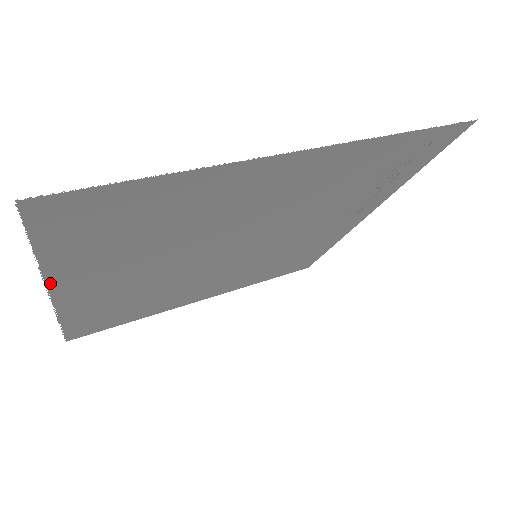
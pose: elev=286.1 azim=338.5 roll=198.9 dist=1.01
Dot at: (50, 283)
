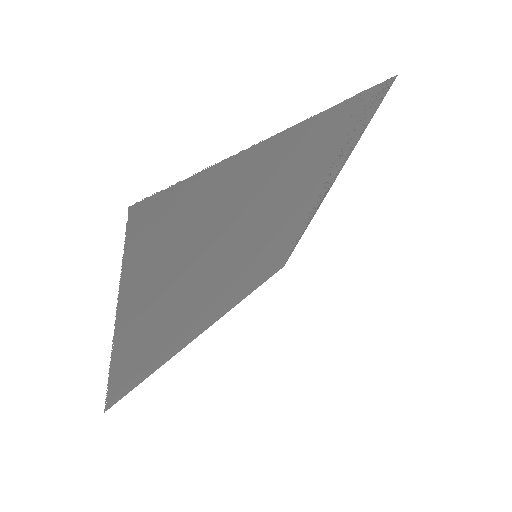
Dot at: (117, 321)
